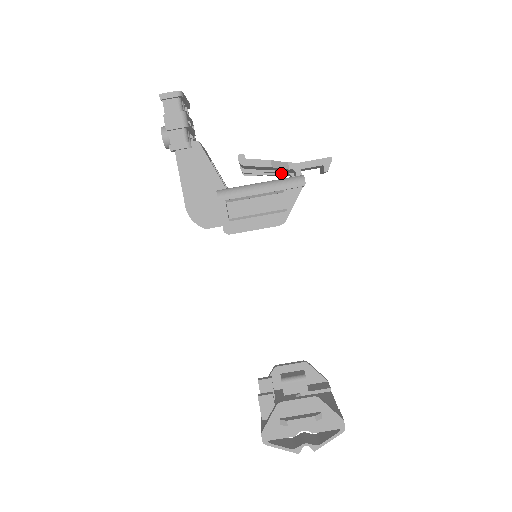
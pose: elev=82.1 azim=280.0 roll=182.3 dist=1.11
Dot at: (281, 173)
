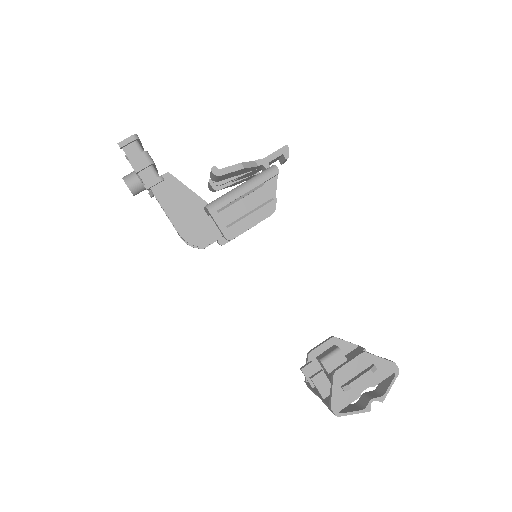
Dot at: (247, 176)
